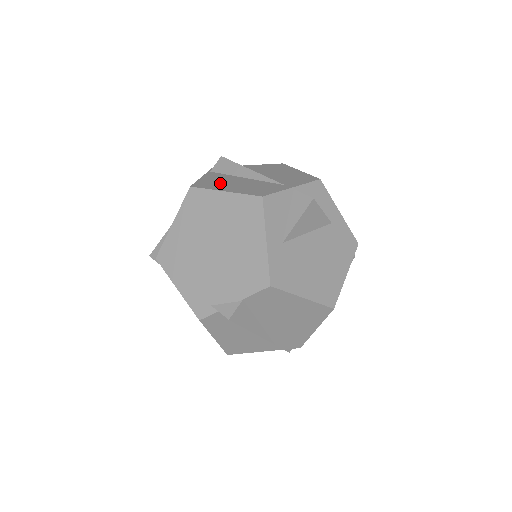
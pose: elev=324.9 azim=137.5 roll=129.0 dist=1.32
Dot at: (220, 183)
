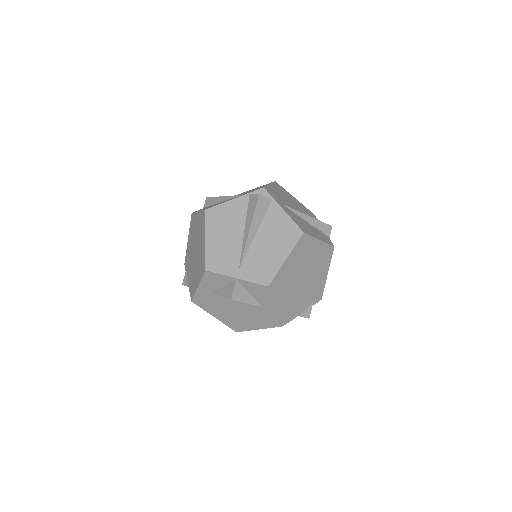
Dot at: (222, 224)
